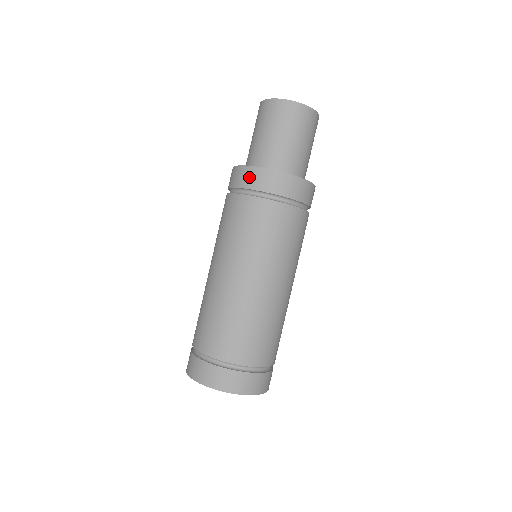
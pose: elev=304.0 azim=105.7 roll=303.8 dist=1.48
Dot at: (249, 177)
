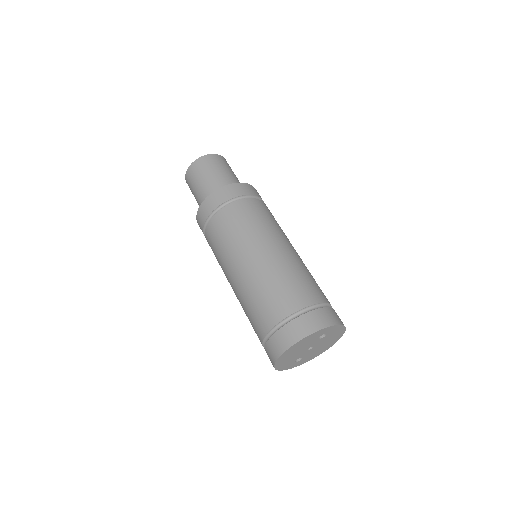
Dot at: (234, 190)
